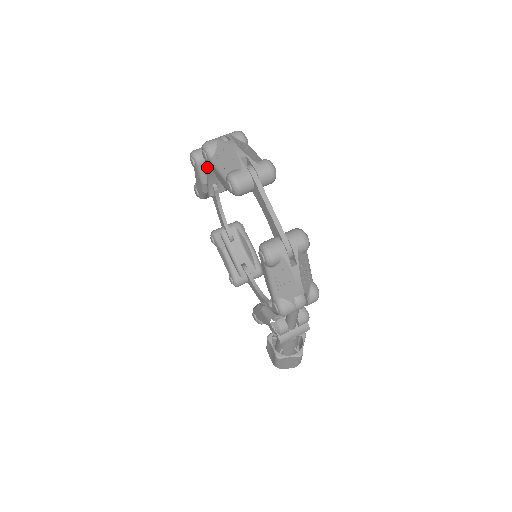
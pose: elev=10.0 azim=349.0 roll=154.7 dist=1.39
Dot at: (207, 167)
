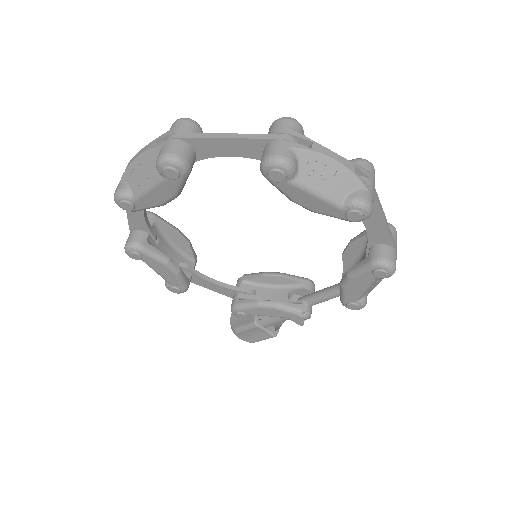
Dot at: occluded
